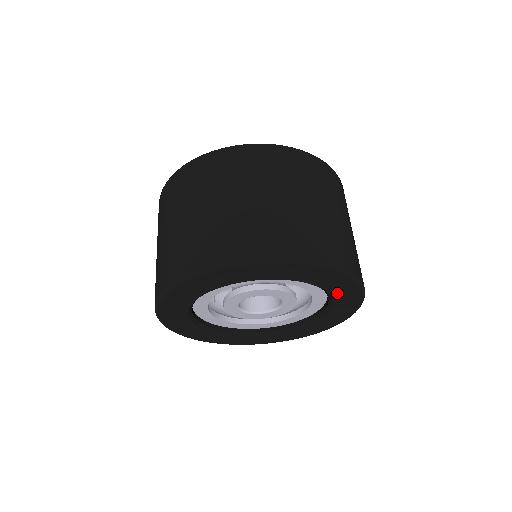
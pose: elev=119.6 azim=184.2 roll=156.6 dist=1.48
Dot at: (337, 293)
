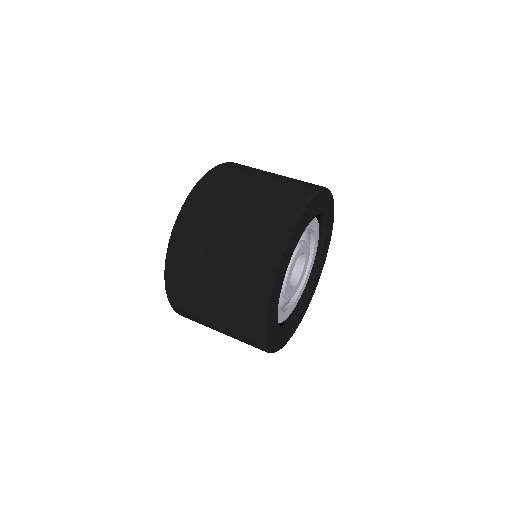
Dot at: (324, 252)
